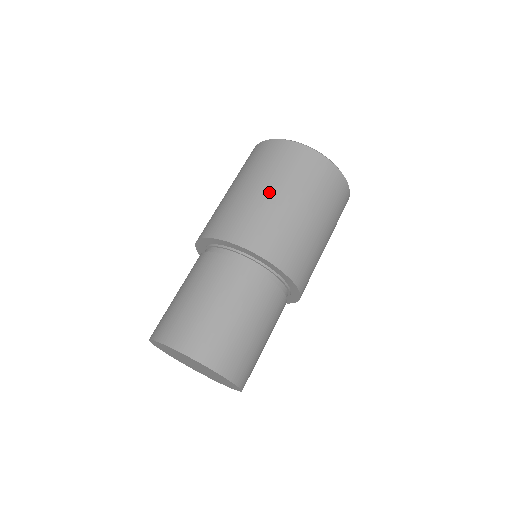
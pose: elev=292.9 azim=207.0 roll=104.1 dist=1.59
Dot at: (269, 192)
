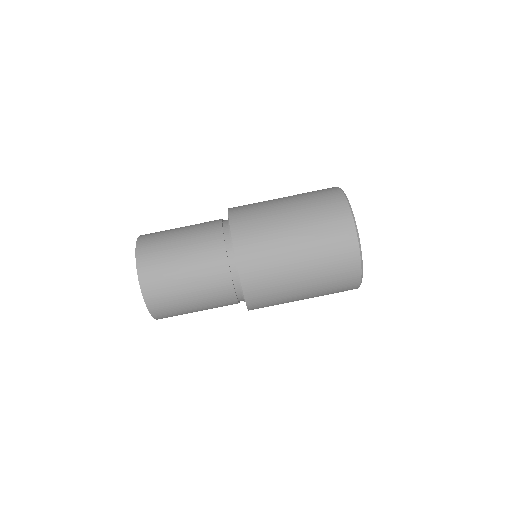
Dot at: (300, 273)
